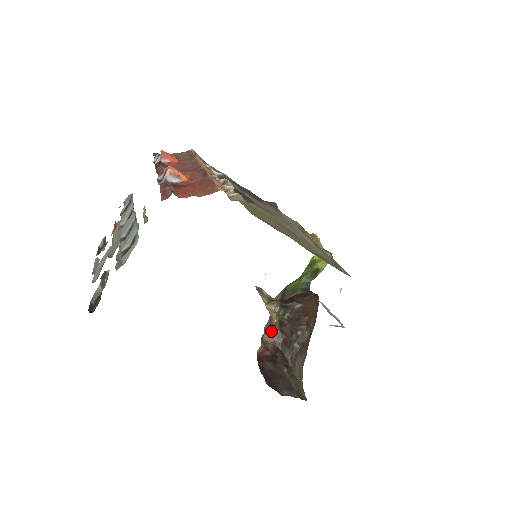
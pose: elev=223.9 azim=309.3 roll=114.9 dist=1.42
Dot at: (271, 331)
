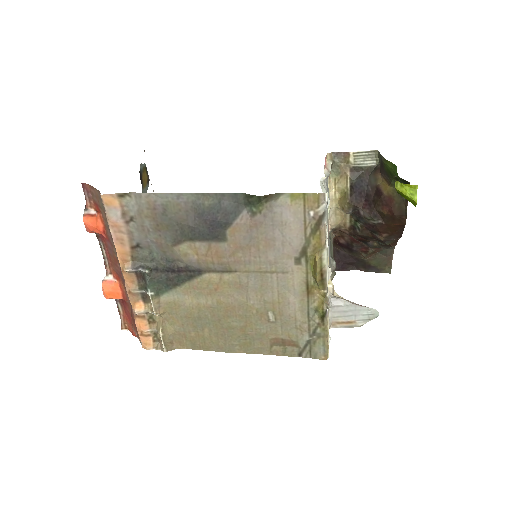
Dot at: (341, 231)
